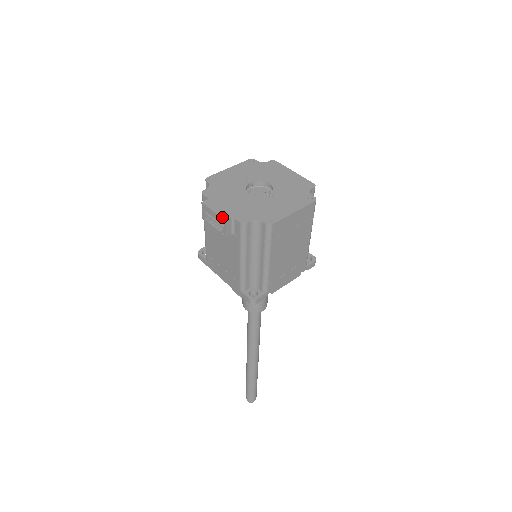
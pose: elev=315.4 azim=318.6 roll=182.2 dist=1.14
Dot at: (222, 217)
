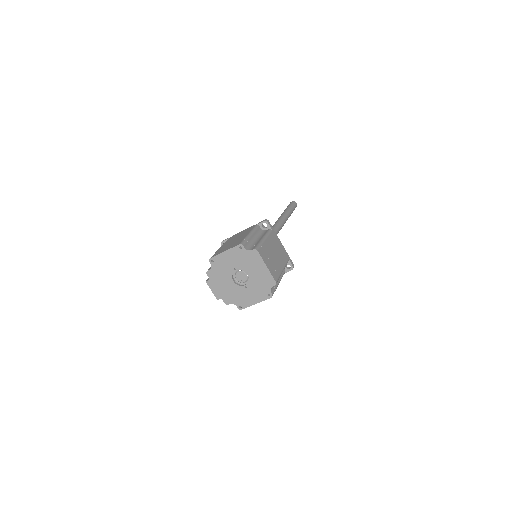
Dot at: (216, 297)
